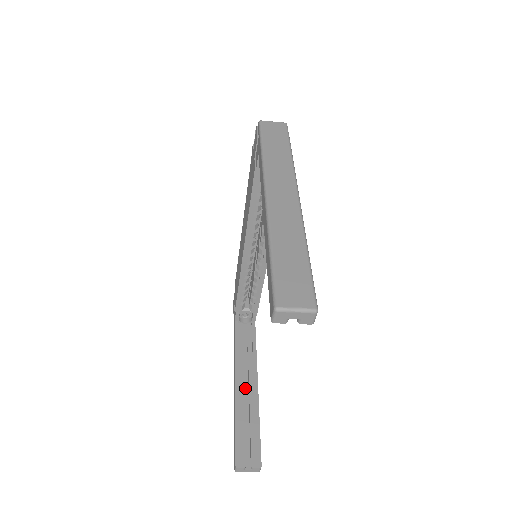
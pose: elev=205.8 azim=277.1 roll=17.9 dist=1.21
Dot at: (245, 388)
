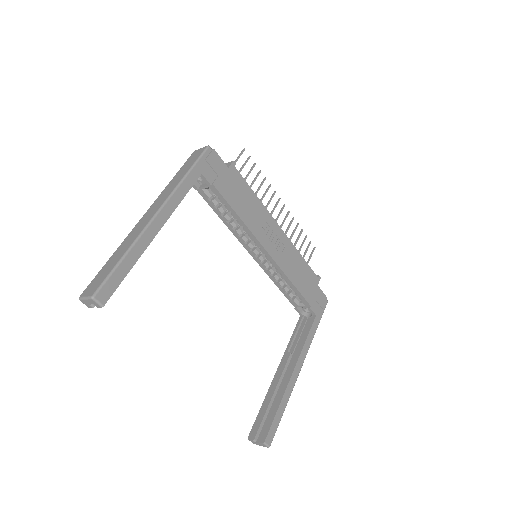
Dot at: (285, 375)
